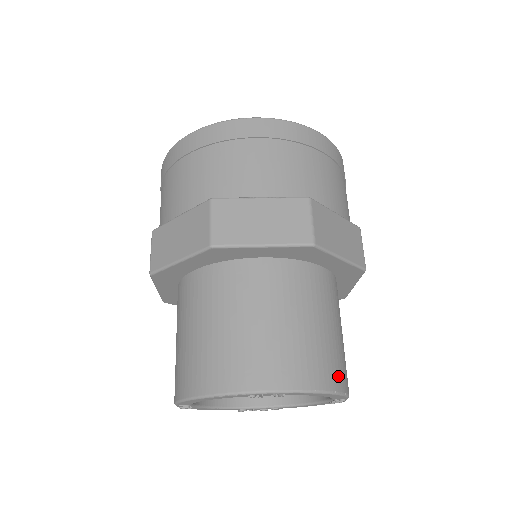
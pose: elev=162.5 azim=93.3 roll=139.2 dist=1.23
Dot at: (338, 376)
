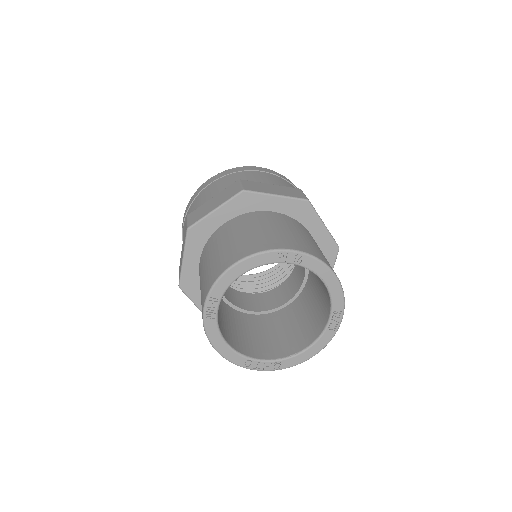
Dot at: occluded
